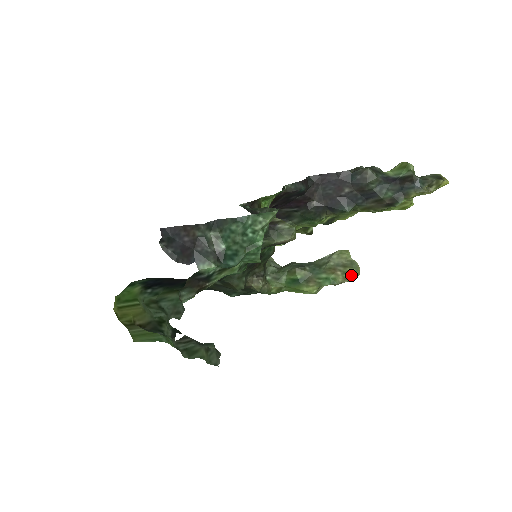
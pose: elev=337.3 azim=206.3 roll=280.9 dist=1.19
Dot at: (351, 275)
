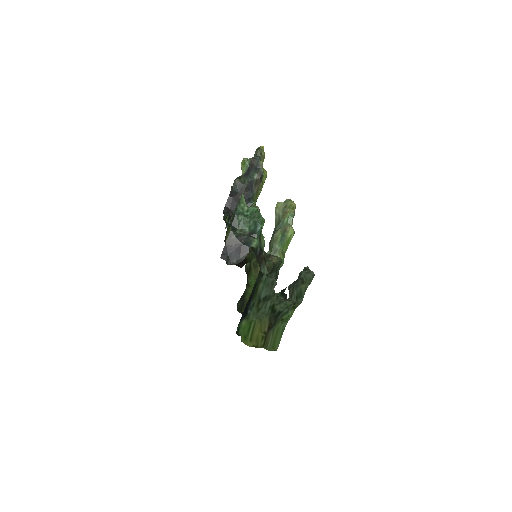
Dot at: (292, 205)
